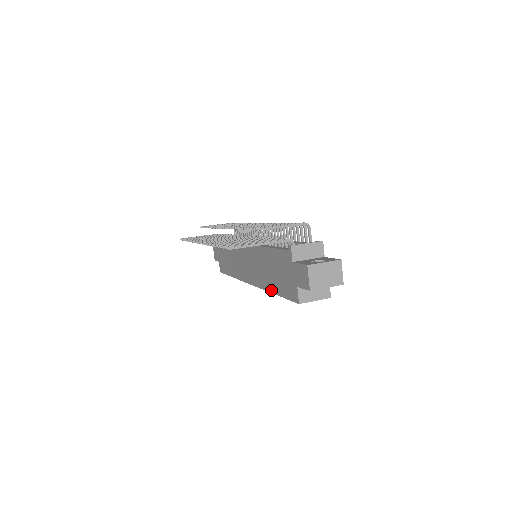
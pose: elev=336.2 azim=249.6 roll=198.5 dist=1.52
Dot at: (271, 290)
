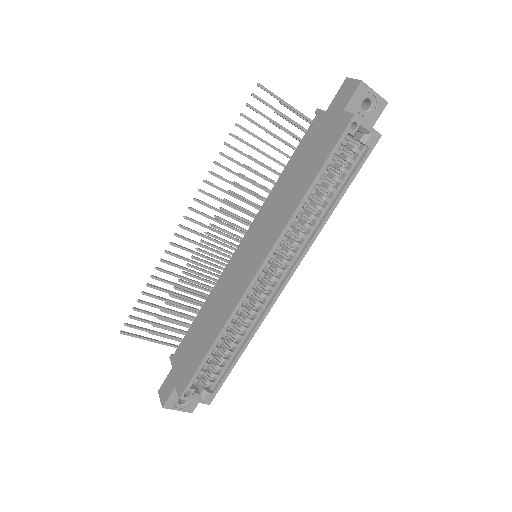
Dot at: (304, 191)
